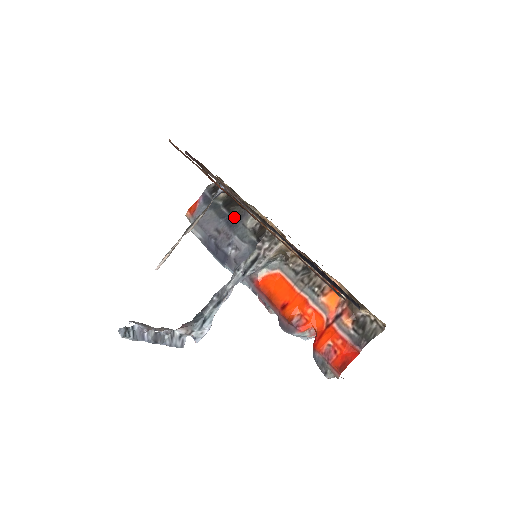
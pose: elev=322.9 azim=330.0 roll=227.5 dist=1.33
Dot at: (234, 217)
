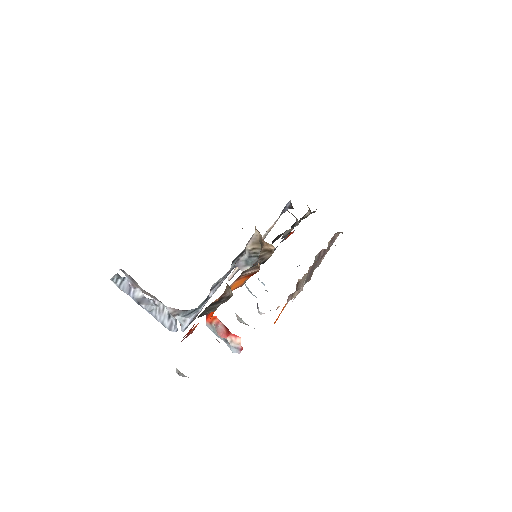
Dot at: occluded
